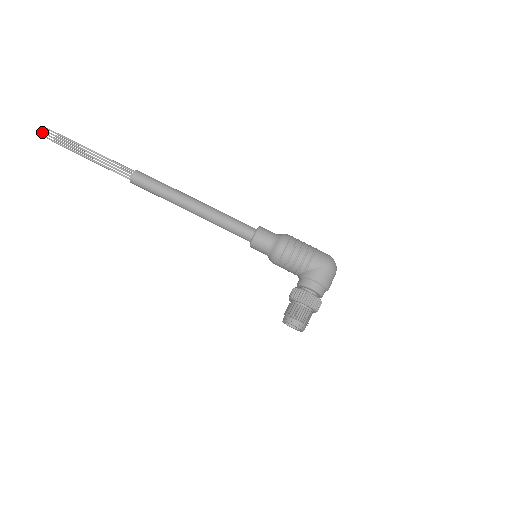
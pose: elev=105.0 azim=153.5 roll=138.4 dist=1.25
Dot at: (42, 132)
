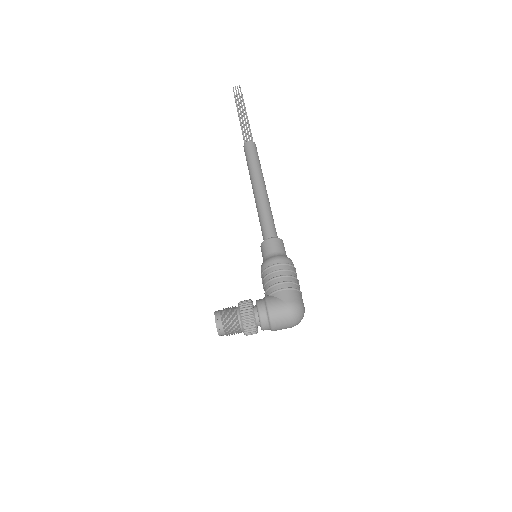
Dot at: (235, 87)
